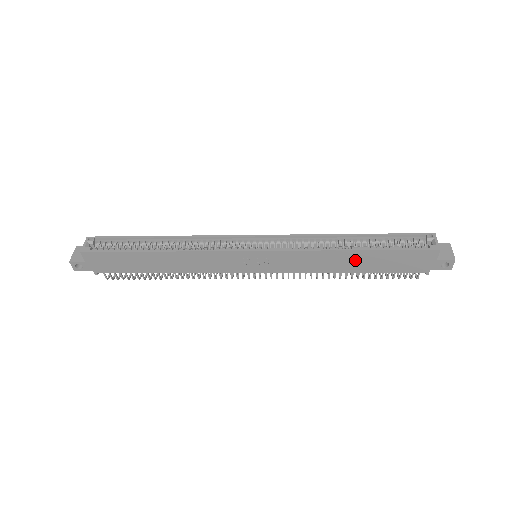
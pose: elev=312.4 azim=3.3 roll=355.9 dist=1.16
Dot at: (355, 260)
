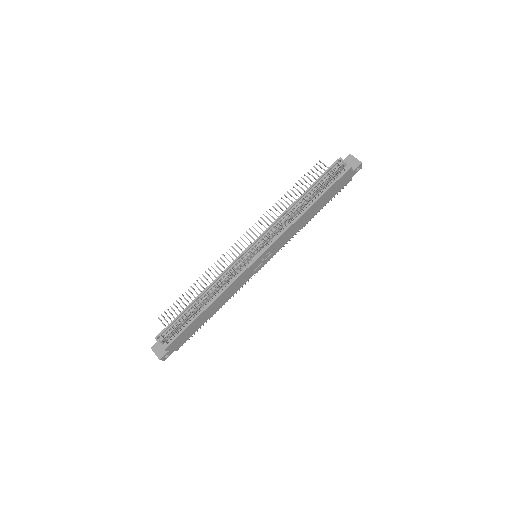
Dot at: (312, 211)
